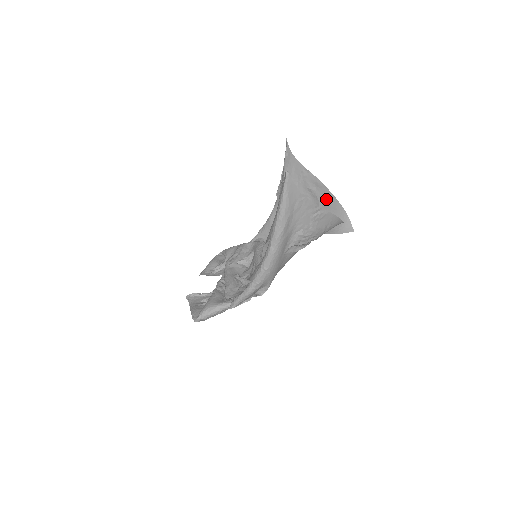
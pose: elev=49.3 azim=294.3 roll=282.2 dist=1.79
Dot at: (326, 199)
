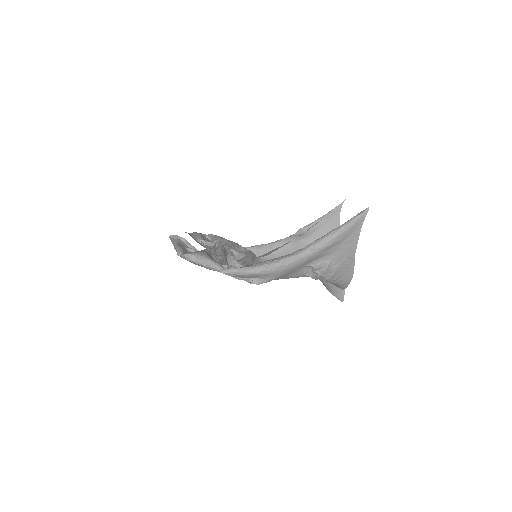
Dot at: occluded
